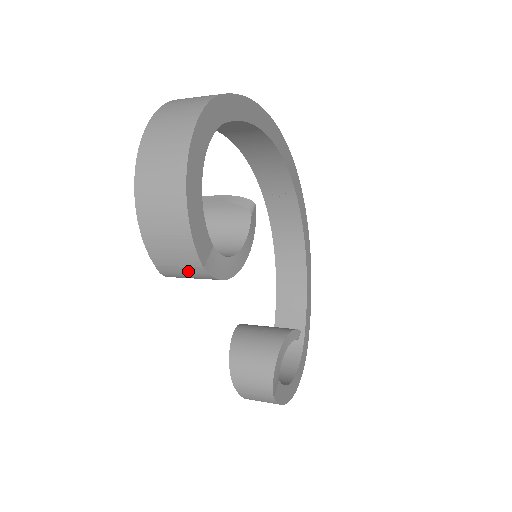
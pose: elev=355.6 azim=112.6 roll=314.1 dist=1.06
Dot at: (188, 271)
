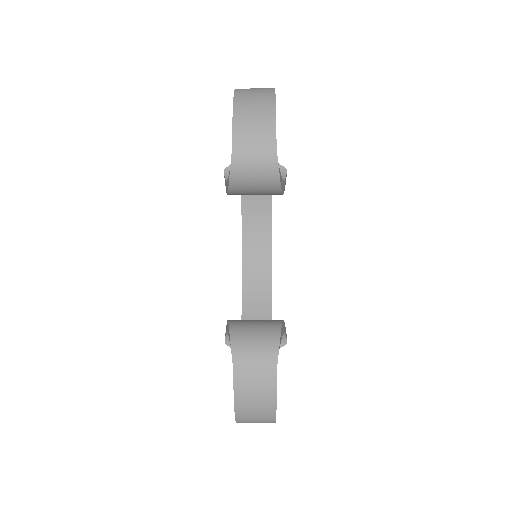
Dot at: (260, 154)
